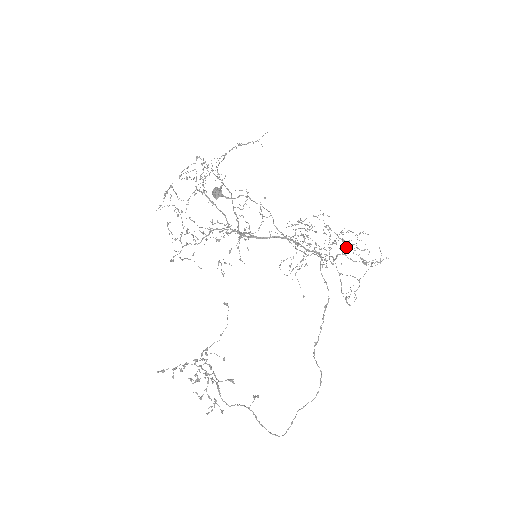
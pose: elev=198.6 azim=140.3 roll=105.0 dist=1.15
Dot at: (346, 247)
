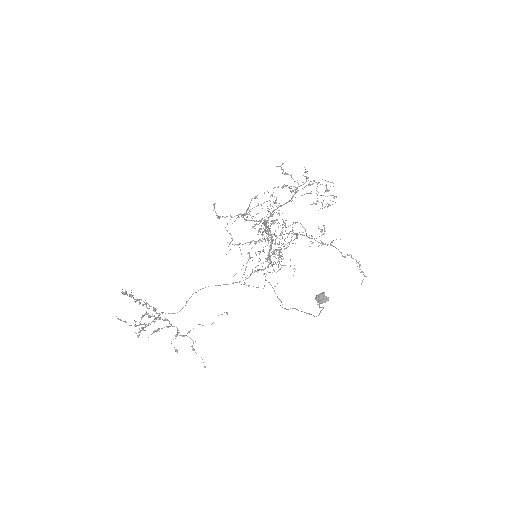
Dot at: occluded
